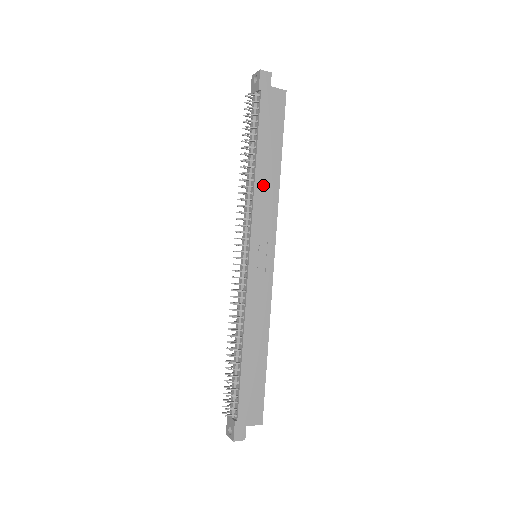
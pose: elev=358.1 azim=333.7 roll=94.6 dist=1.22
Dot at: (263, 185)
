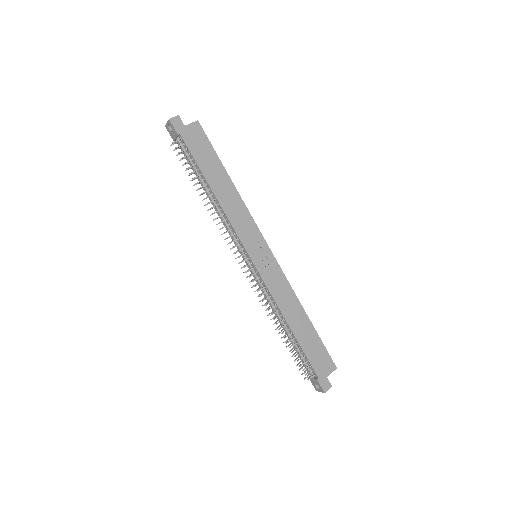
Dot at: (228, 203)
